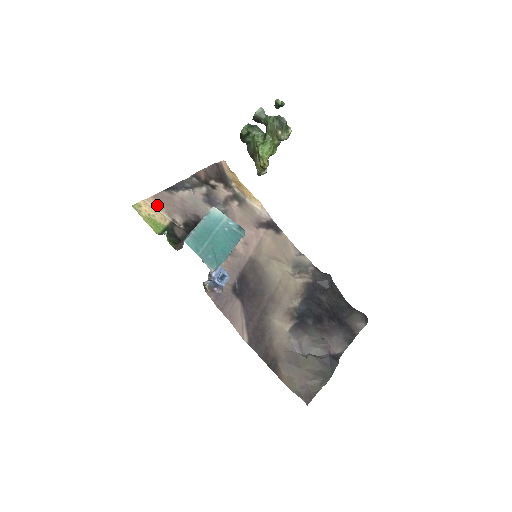
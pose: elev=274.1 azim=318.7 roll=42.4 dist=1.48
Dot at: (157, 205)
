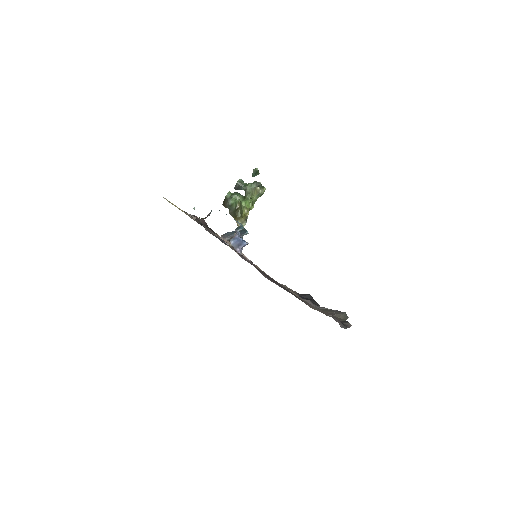
Dot at: occluded
